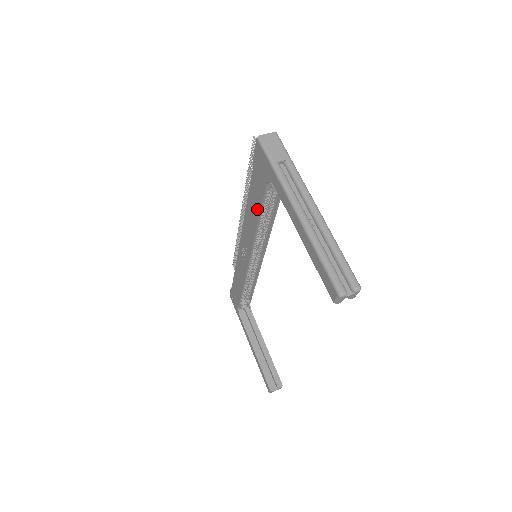
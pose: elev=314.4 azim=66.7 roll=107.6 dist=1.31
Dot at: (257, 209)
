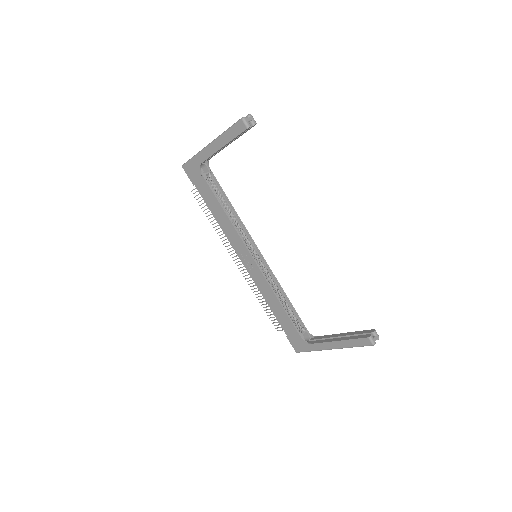
Dot at: (216, 203)
